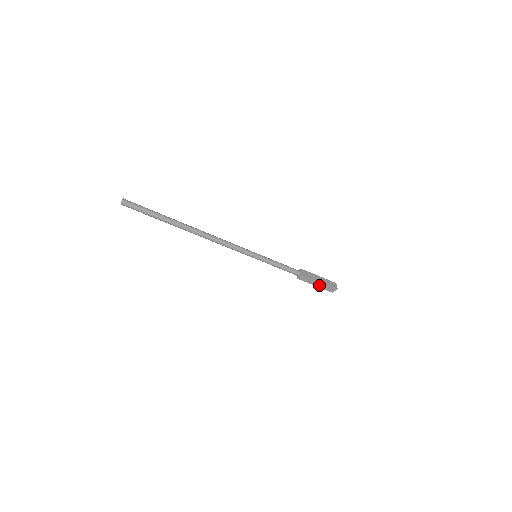
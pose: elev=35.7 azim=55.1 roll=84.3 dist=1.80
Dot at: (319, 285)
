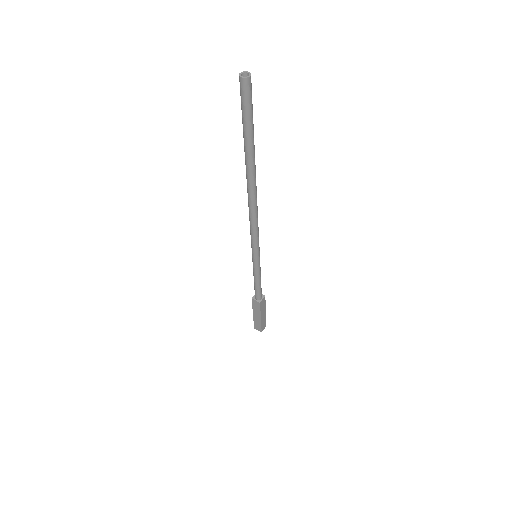
Dot at: (262, 318)
